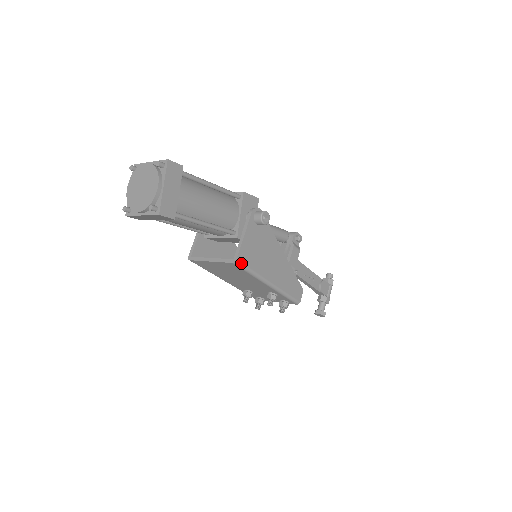
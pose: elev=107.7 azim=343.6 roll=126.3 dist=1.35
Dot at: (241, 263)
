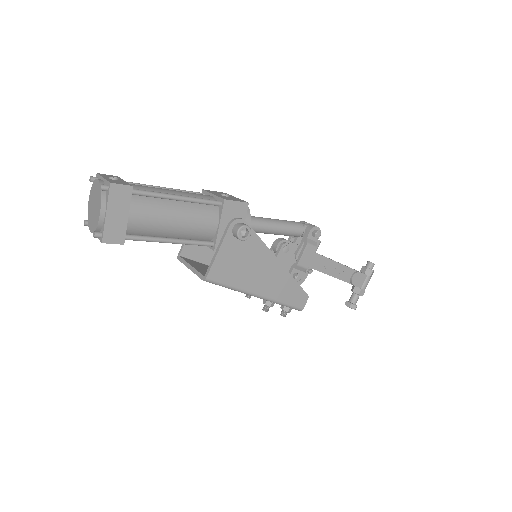
Dot at: (213, 281)
